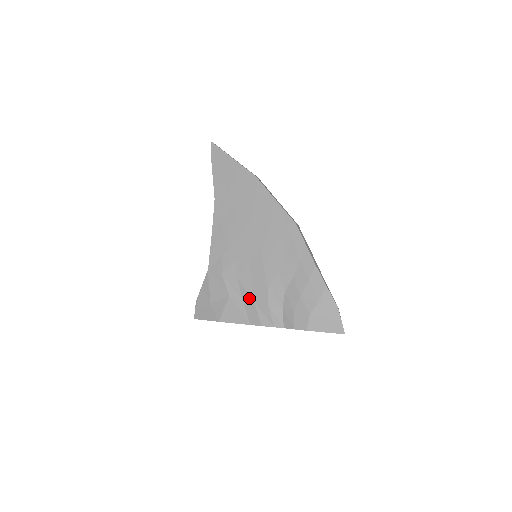
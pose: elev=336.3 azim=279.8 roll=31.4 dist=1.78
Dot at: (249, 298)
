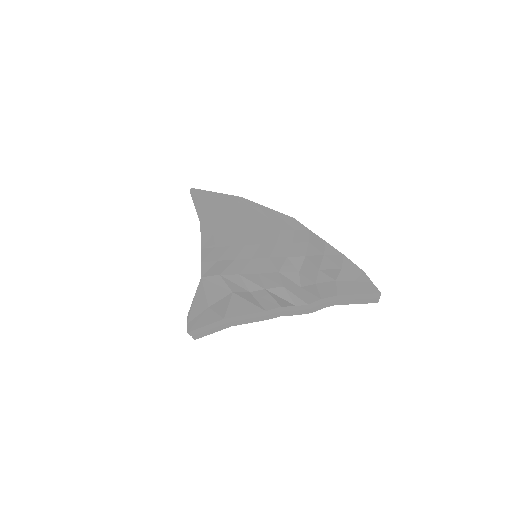
Dot at: (258, 288)
